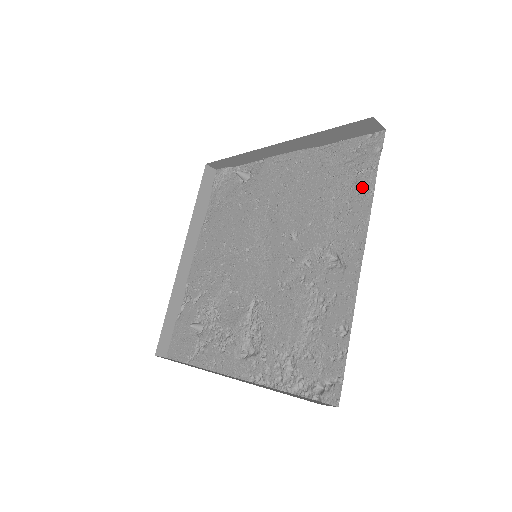
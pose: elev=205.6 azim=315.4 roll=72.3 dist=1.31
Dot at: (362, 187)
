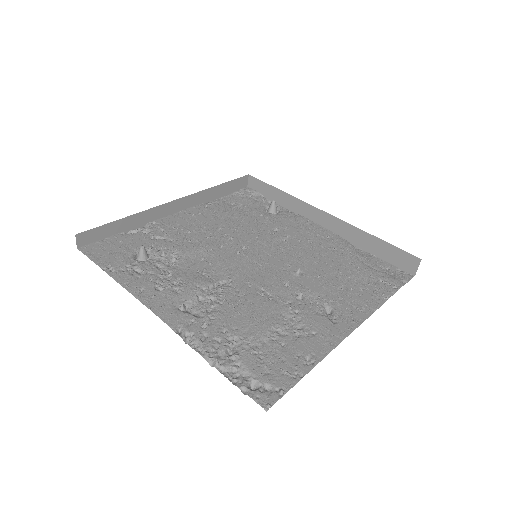
Dot at: (380, 290)
